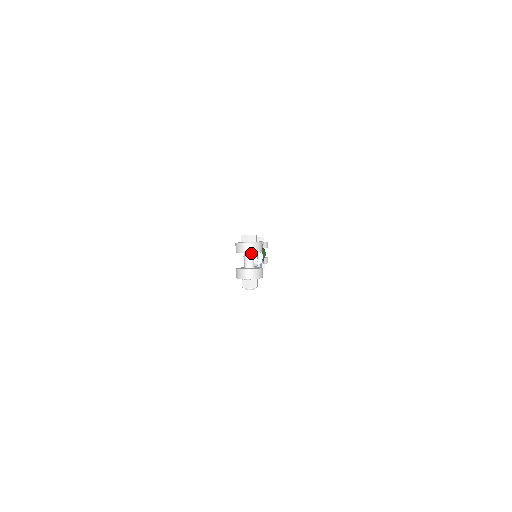
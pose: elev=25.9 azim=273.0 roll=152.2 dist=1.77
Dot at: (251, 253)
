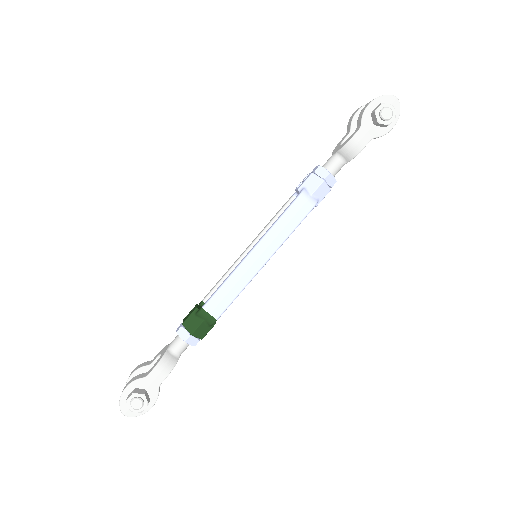
Dot at: occluded
